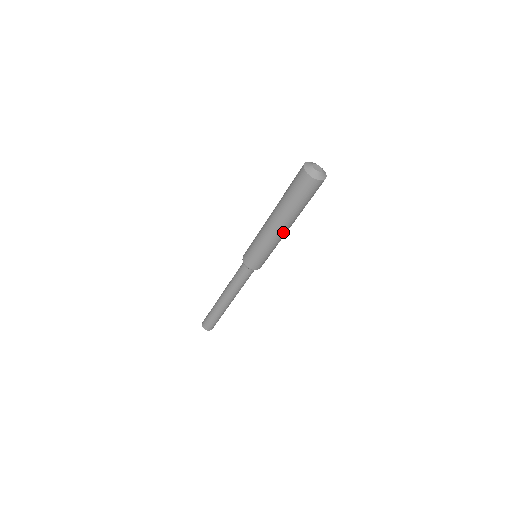
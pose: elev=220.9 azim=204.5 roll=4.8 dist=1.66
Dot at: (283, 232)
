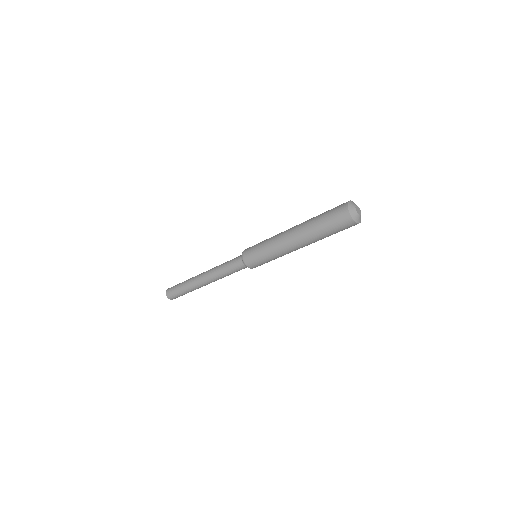
Dot at: occluded
